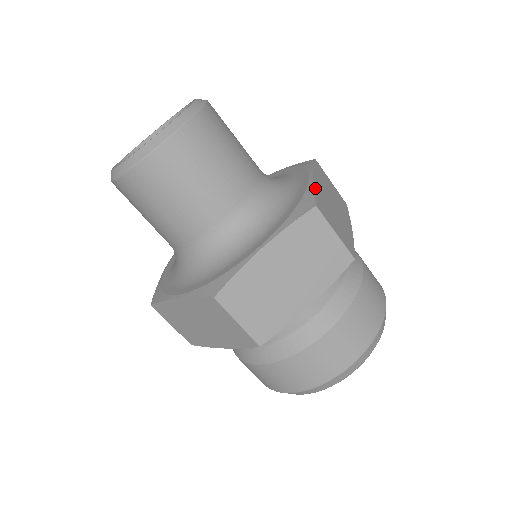
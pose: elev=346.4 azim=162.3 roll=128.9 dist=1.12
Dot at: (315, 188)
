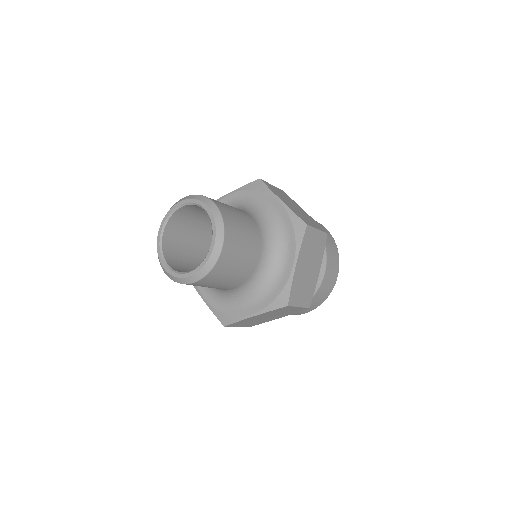
Dot at: (291, 210)
